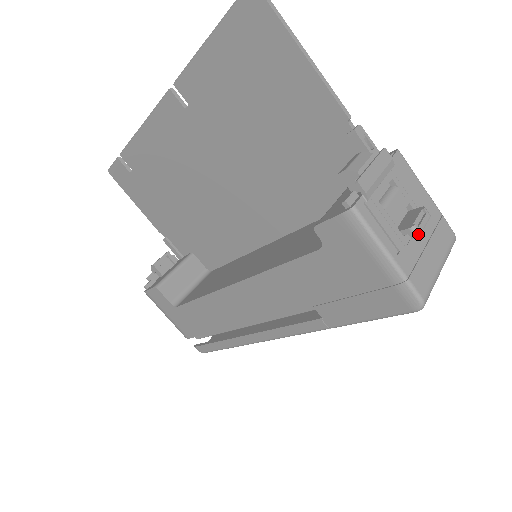
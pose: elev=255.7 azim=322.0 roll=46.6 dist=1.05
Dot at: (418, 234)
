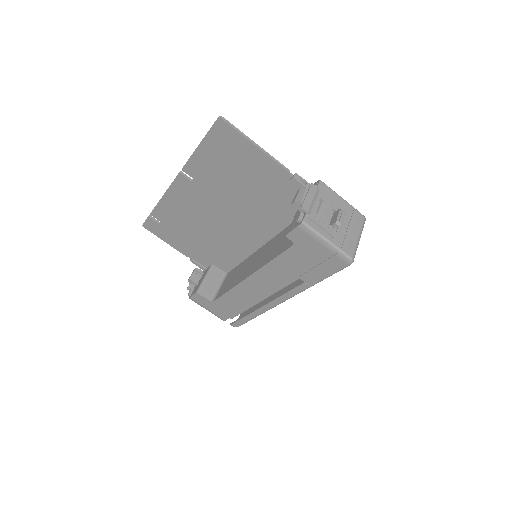
Dot at: (340, 225)
